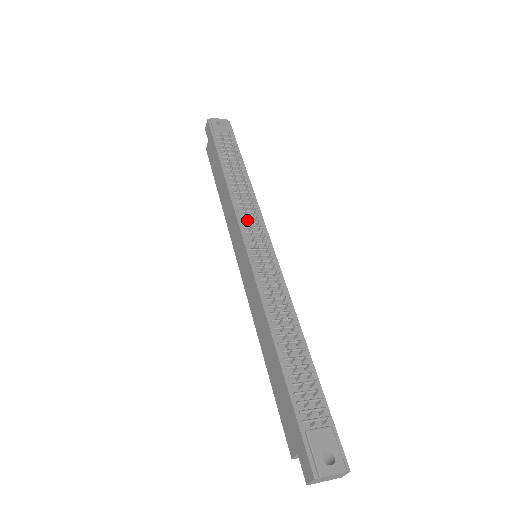
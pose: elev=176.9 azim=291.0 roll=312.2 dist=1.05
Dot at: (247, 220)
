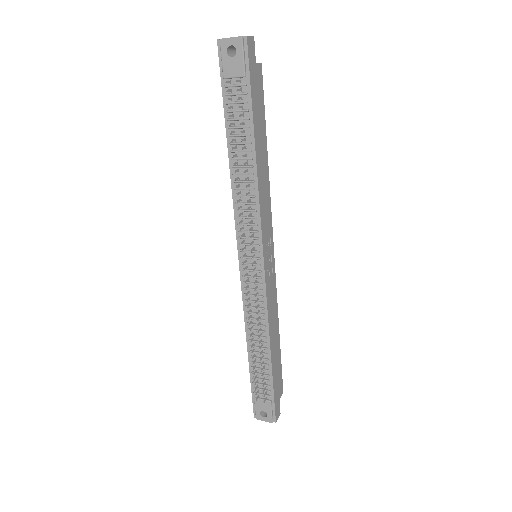
Dot at: (244, 227)
